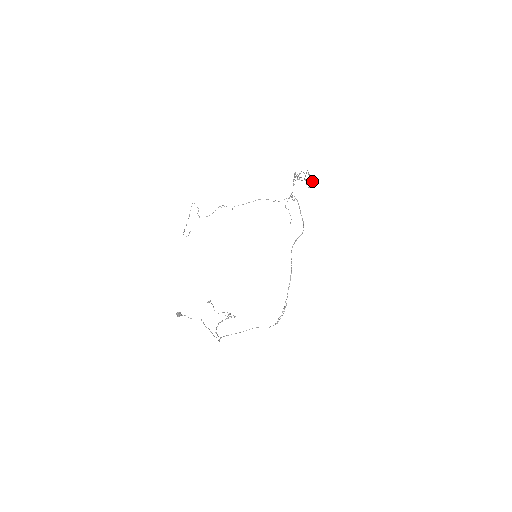
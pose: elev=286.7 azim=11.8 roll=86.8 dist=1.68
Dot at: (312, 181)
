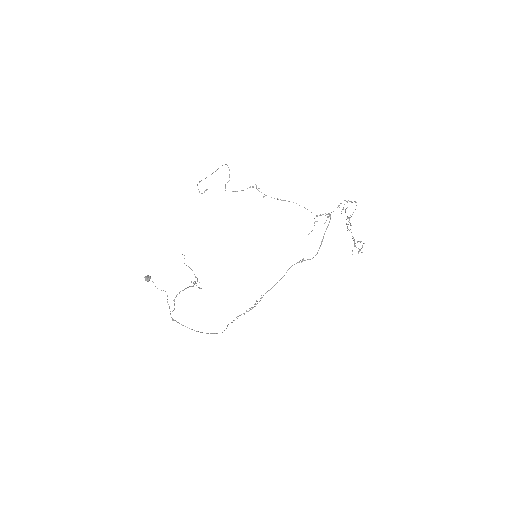
Dot at: (360, 250)
